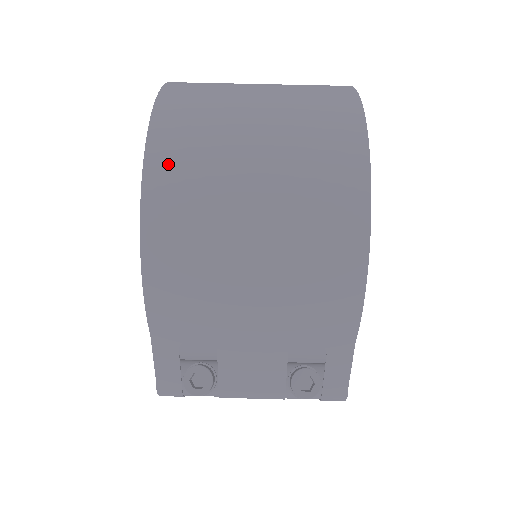
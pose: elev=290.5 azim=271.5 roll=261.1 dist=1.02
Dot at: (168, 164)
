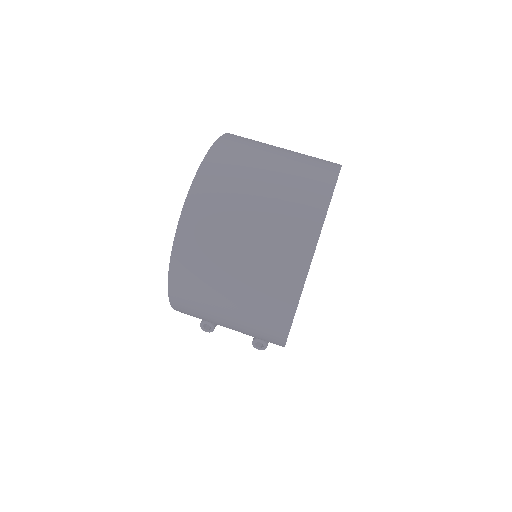
Dot at: (182, 280)
